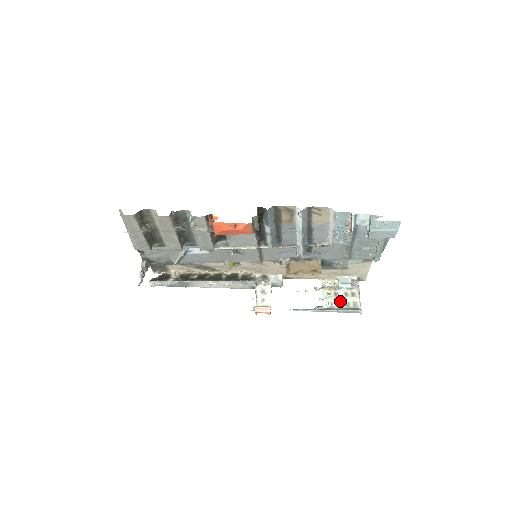
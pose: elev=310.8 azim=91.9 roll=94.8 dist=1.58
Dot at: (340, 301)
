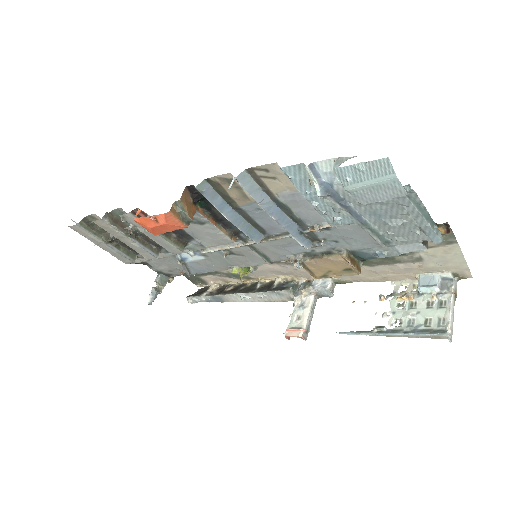
Dot at: (416, 317)
